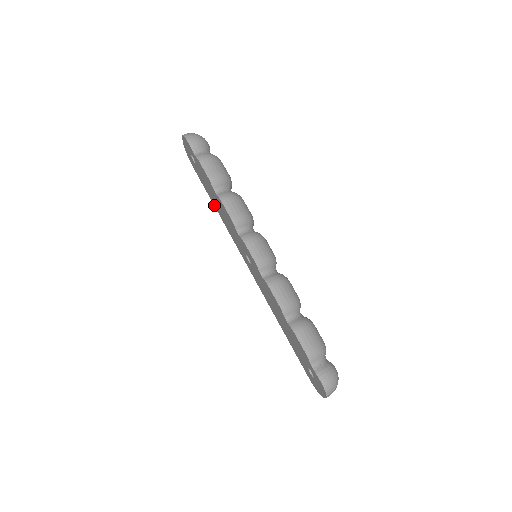
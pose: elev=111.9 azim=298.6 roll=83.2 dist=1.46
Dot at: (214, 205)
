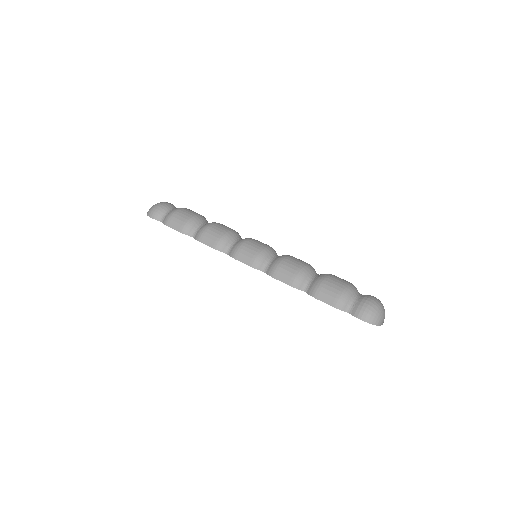
Dot at: occluded
